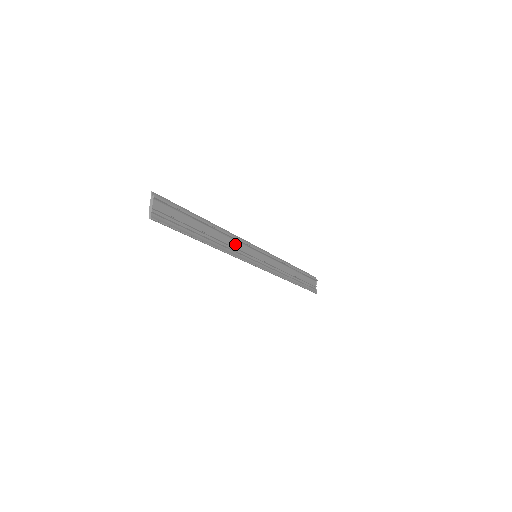
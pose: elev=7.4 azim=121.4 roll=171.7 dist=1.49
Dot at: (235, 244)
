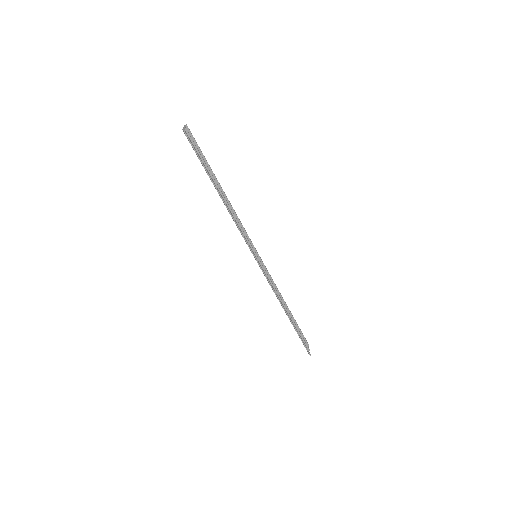
Dot at: (240, 226)
